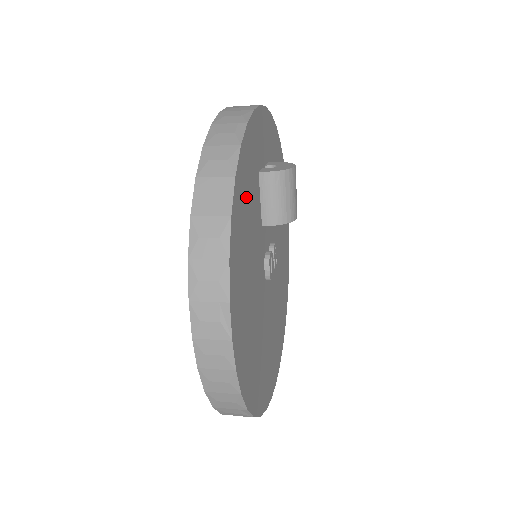
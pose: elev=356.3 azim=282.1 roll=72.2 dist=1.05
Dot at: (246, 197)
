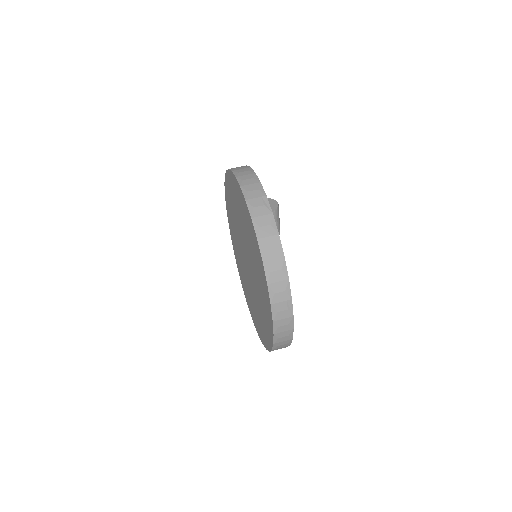
Dot at: occluded
